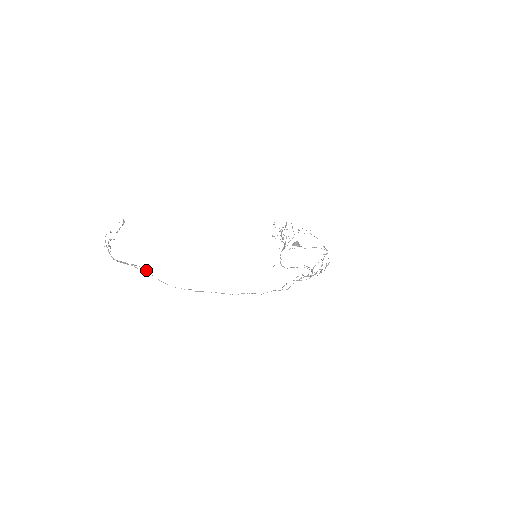
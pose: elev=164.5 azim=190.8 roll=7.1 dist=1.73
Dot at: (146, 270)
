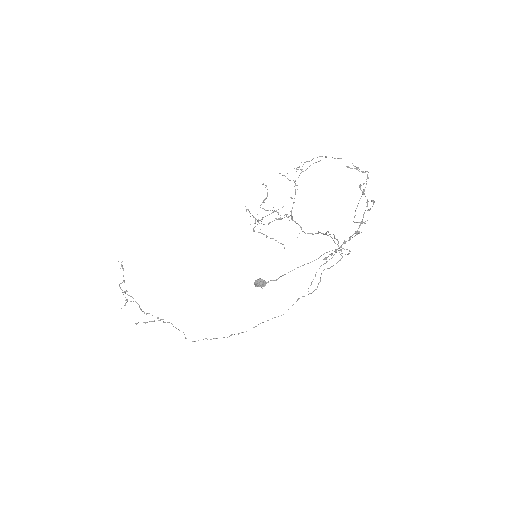
Dot at: (164, 322)
